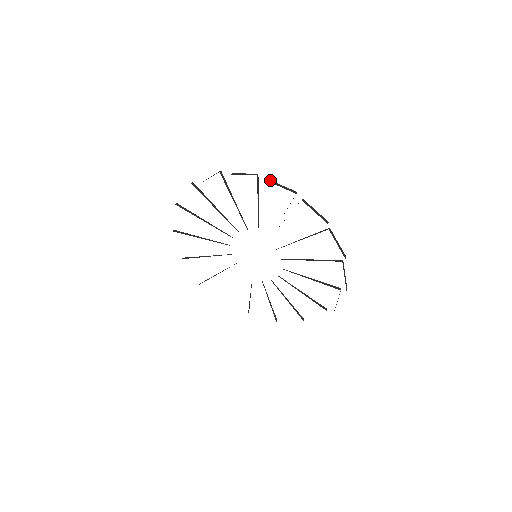
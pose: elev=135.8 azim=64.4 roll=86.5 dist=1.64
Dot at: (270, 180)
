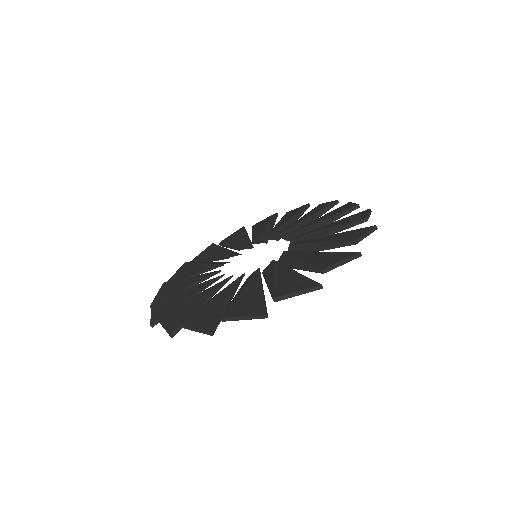
Dot at: (277, 298)
